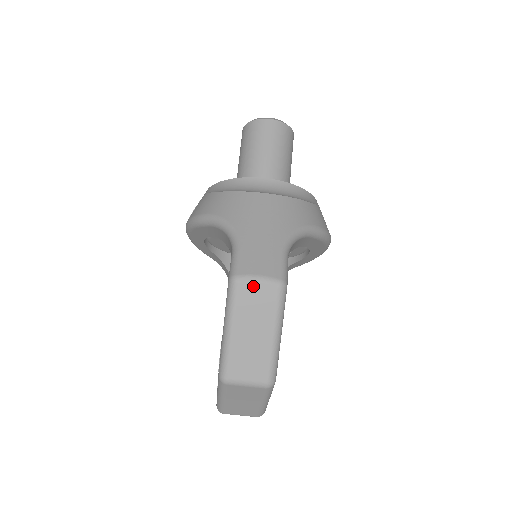
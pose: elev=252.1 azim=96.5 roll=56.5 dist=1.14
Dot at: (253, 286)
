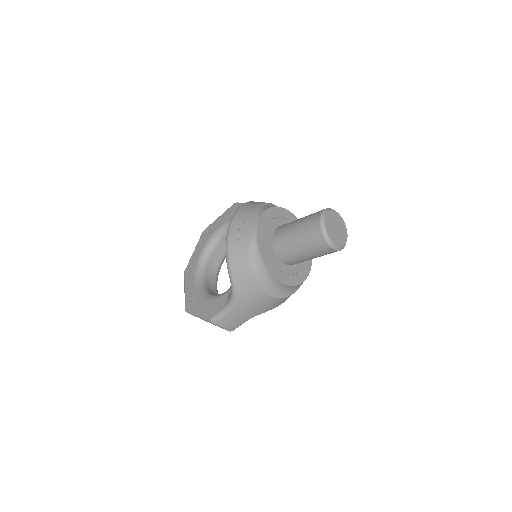
Dot at: occluded
